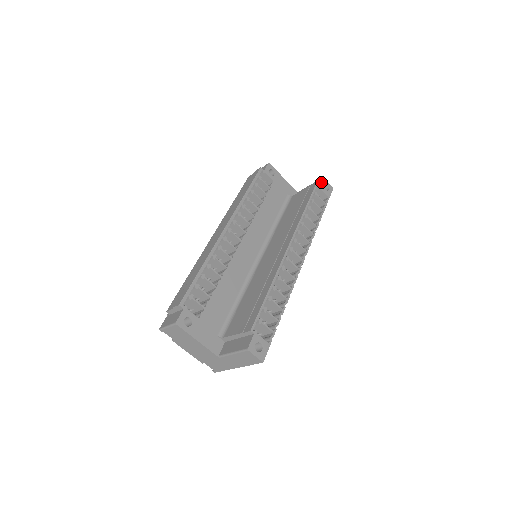
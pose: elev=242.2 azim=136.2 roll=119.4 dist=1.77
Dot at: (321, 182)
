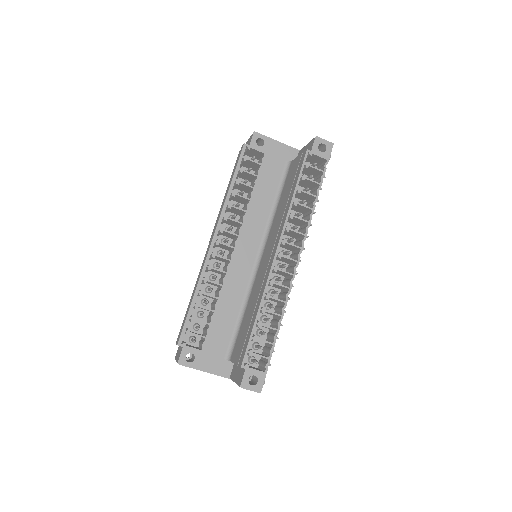
Dot at: (314, 144)
